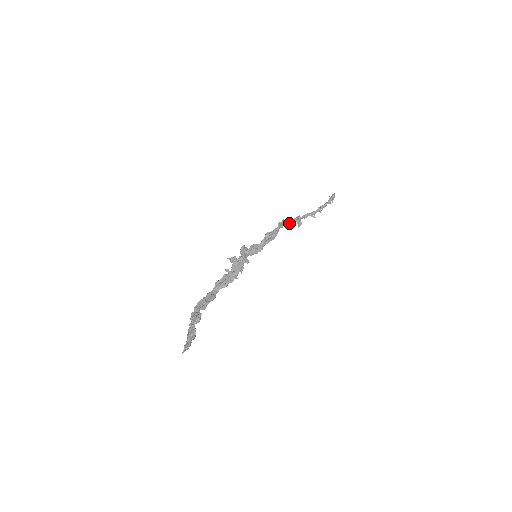
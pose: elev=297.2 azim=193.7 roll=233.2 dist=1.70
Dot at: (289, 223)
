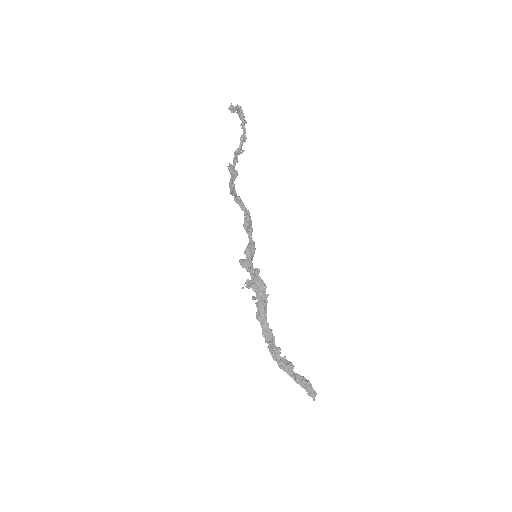
Dot at: occluded
